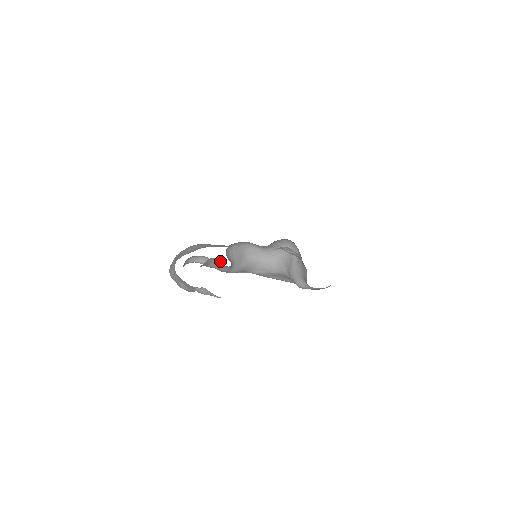
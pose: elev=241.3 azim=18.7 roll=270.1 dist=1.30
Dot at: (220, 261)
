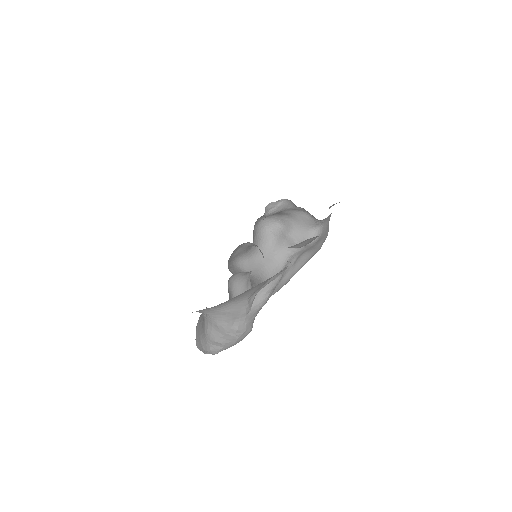
Dot at: (238, 279)
